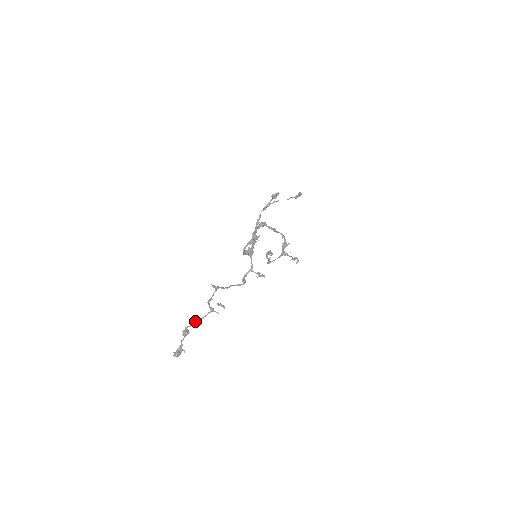
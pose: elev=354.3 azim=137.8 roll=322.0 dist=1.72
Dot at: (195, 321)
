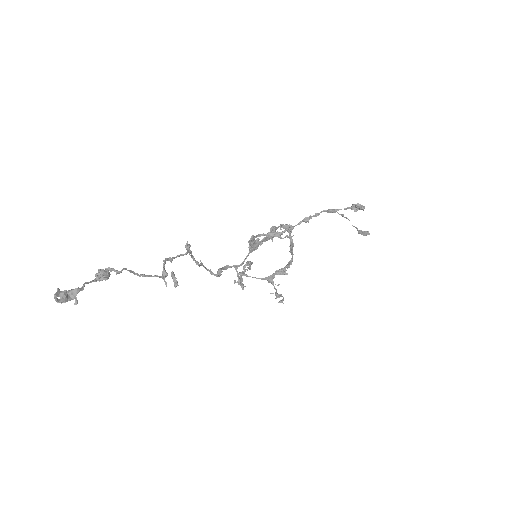
Dot at: (130, 270)
